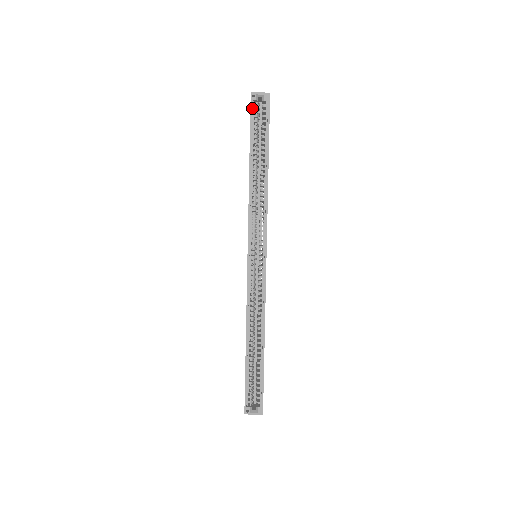
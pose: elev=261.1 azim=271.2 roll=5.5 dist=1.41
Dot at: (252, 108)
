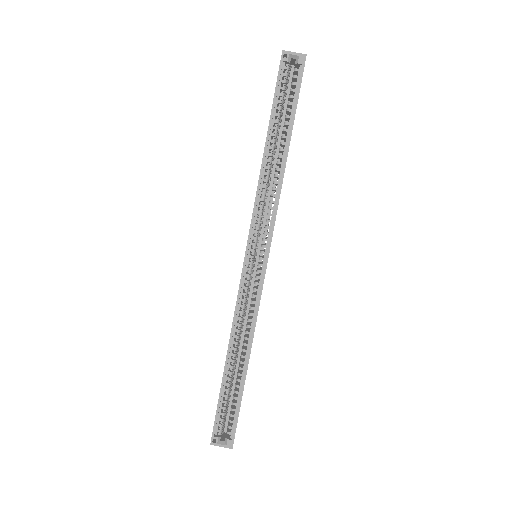
Dot at: (281, 71)
